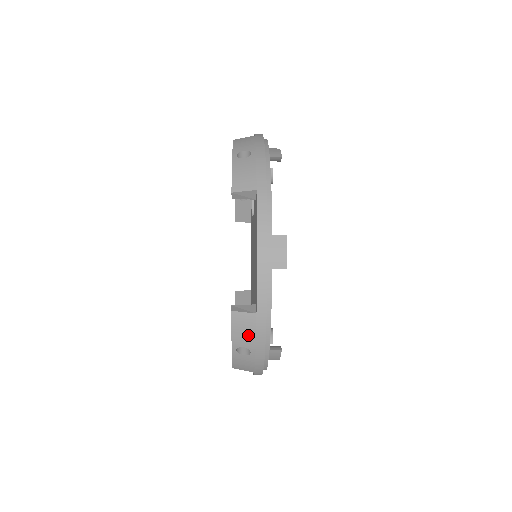
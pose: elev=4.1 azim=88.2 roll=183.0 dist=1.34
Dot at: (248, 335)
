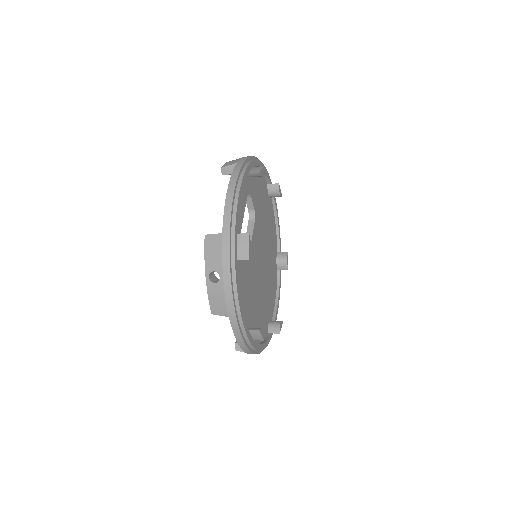
Dot at: occluded
